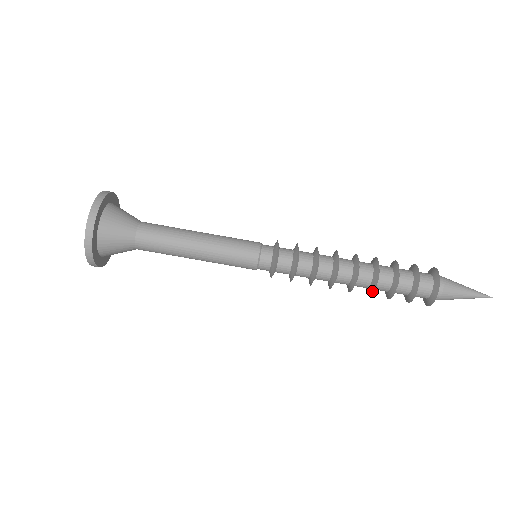
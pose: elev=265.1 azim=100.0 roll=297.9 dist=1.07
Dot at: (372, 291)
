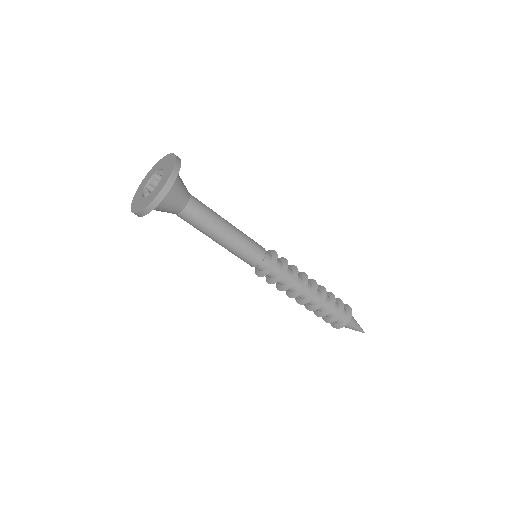
Dot at: (305, 305)
